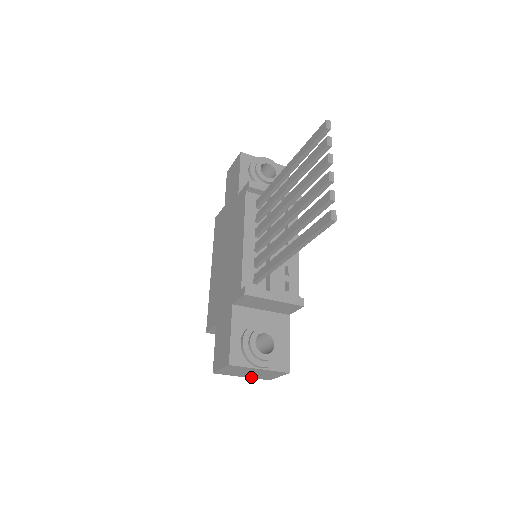
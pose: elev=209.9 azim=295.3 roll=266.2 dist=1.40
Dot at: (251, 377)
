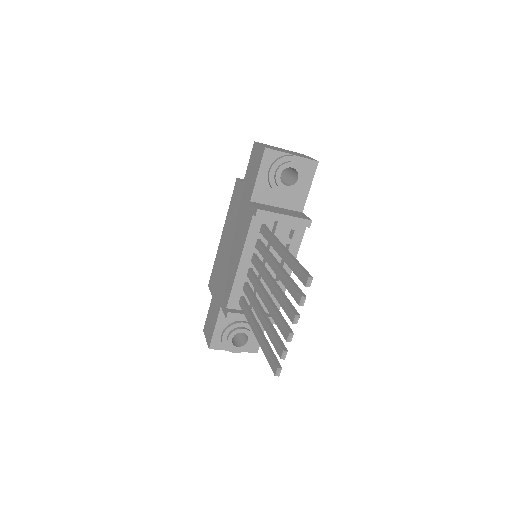
Dot at: occluded
